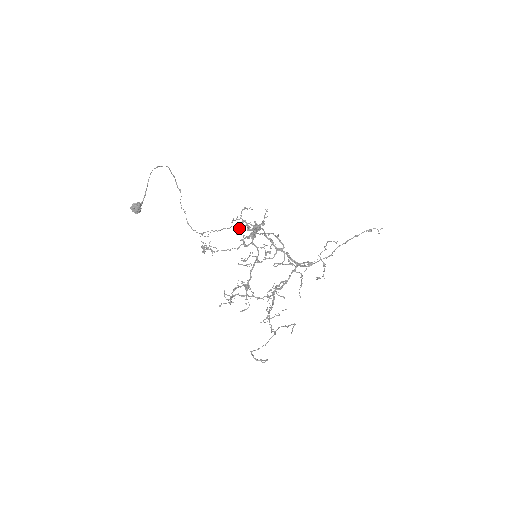
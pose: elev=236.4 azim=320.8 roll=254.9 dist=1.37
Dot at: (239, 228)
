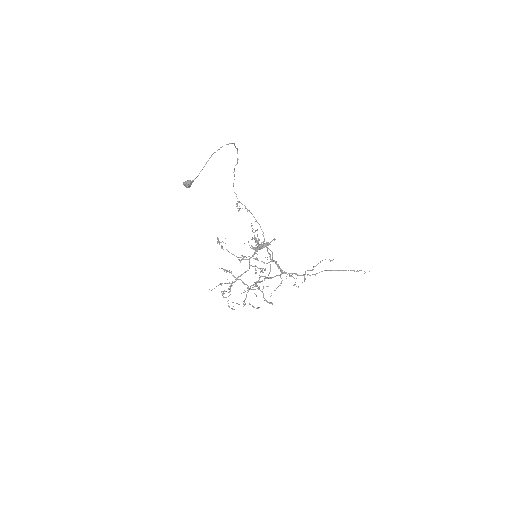
Dot at: (248, 241)
